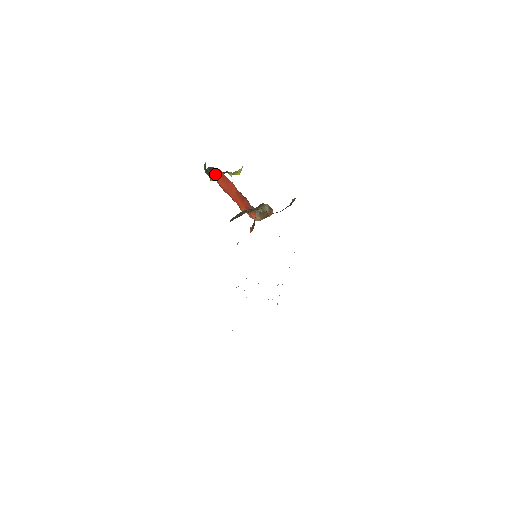
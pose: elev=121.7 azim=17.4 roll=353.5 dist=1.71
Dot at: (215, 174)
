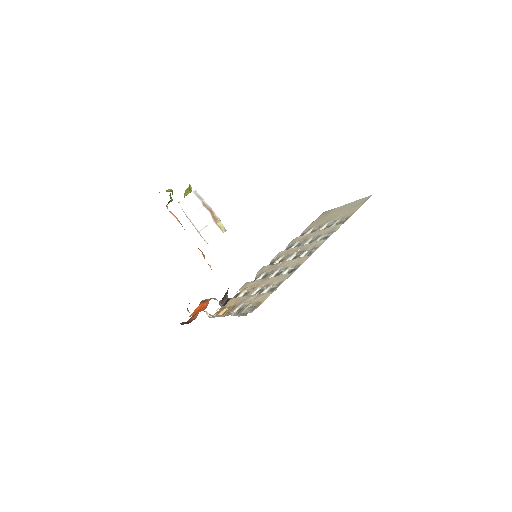
Dot at: occluded
